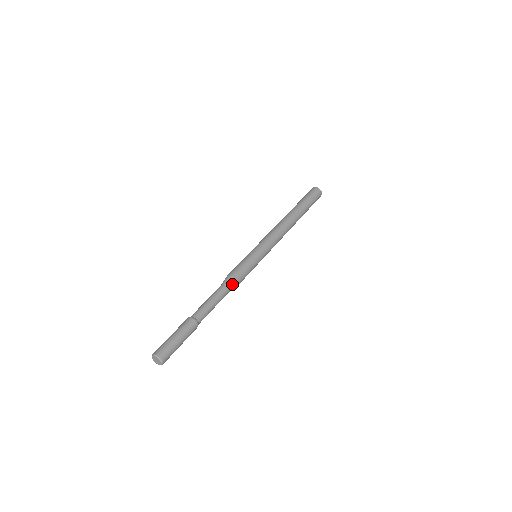
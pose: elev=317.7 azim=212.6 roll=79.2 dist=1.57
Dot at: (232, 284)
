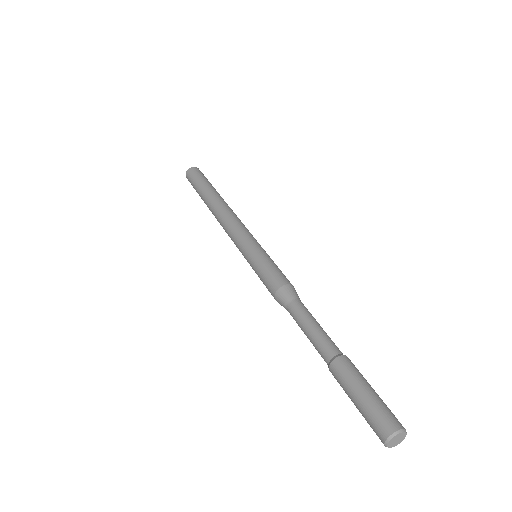
Dot at: (298, 297)
